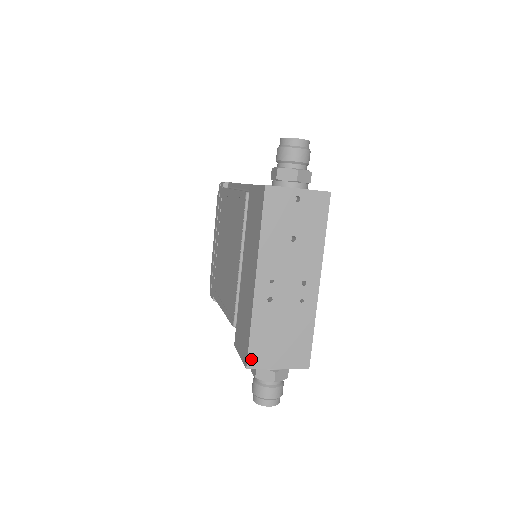
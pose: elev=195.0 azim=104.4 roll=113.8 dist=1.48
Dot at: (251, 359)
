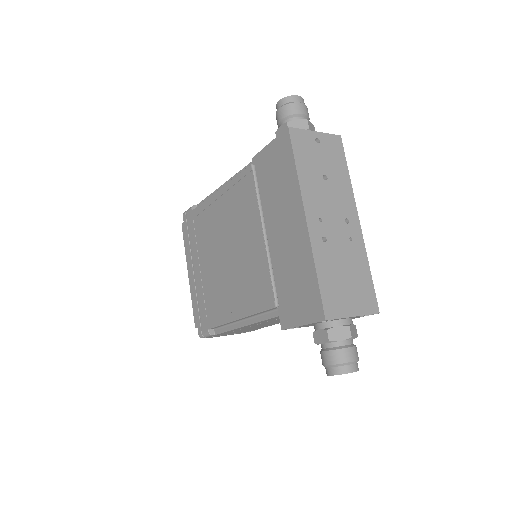
Dot at: (327, 308)
